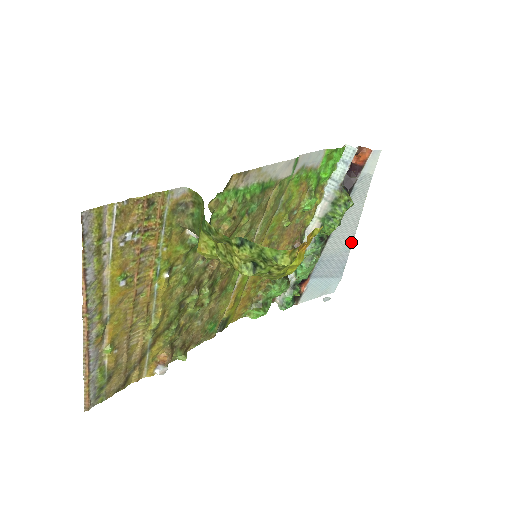
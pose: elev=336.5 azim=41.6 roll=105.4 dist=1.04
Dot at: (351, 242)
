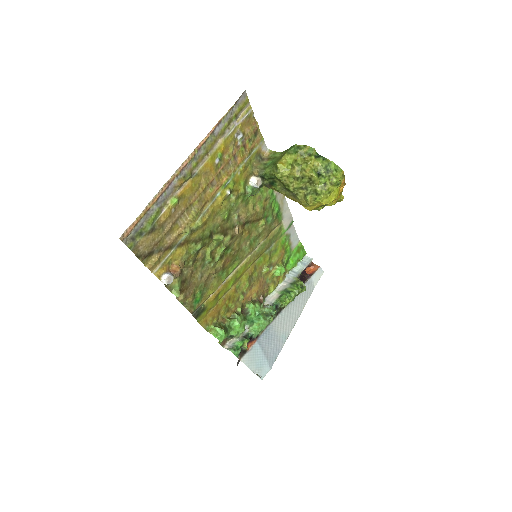
Dot at: (287, 336)
